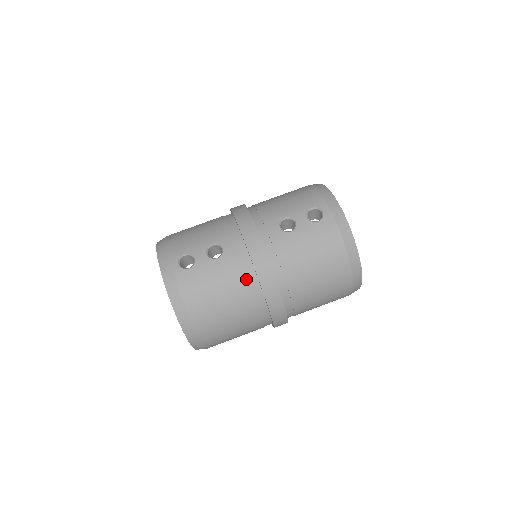
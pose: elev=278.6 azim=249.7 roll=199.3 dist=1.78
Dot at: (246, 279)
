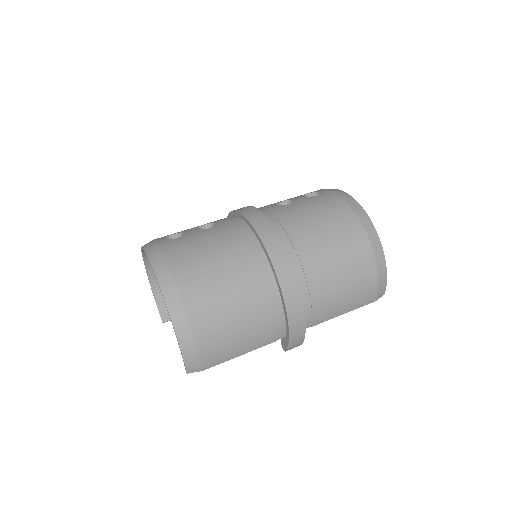
Dot at: (243, 239)
